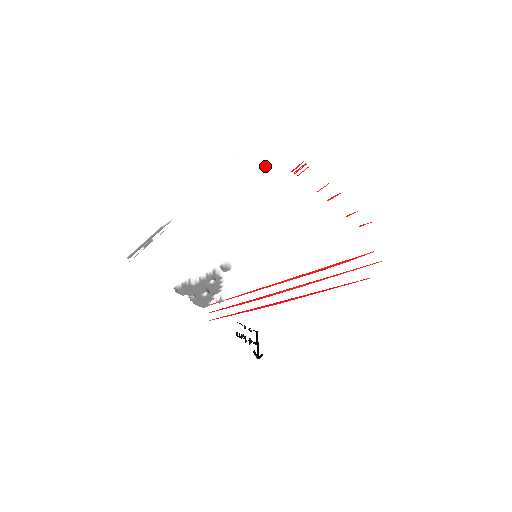
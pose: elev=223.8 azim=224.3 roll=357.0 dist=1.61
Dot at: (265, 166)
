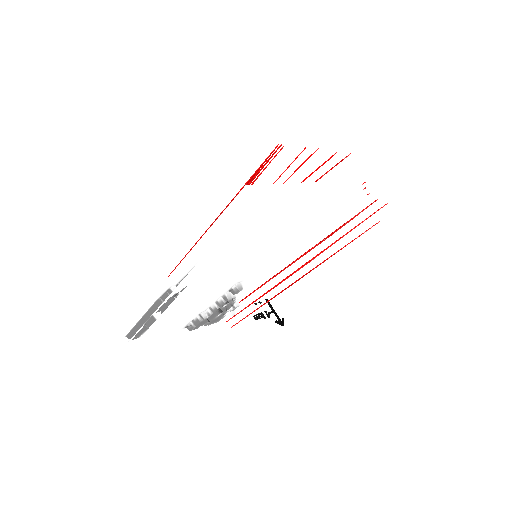
Dot at: (272, 208)
